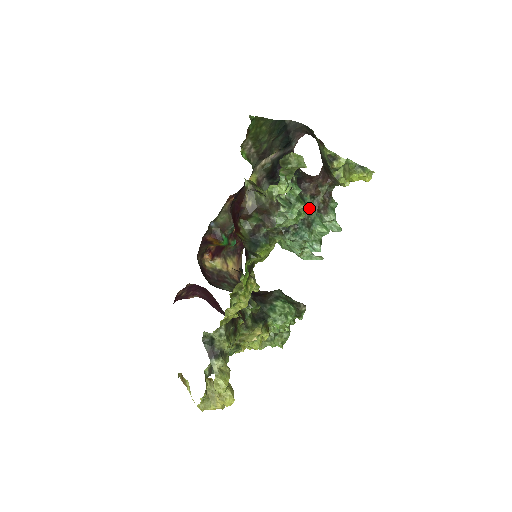
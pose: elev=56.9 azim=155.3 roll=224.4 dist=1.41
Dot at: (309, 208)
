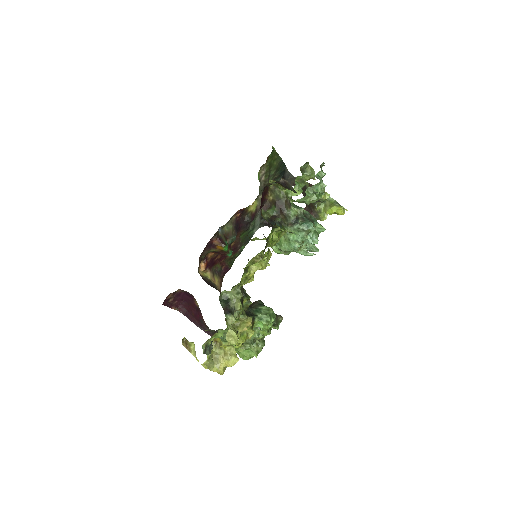
Dot at: occluded
